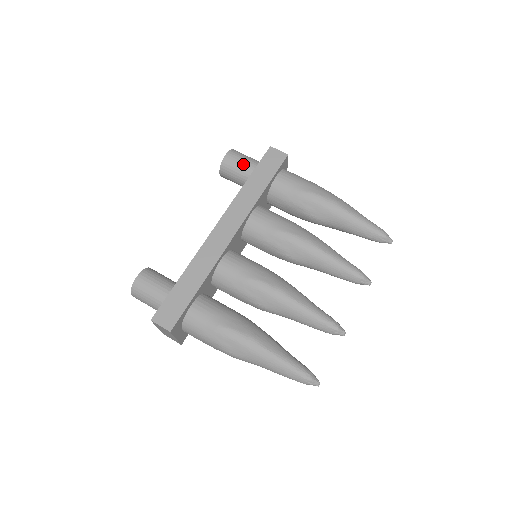
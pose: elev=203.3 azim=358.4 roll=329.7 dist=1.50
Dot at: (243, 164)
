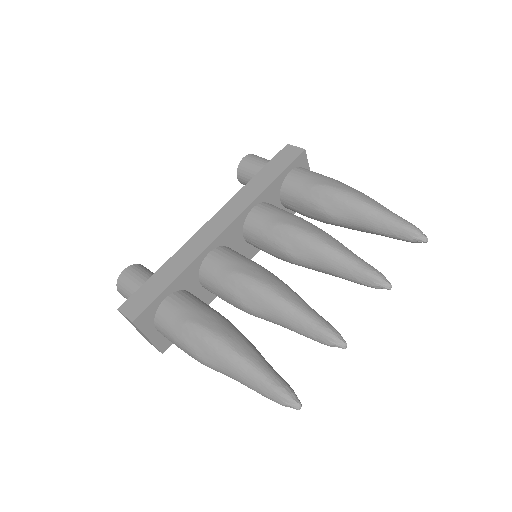
Dot at: (259, 165)
